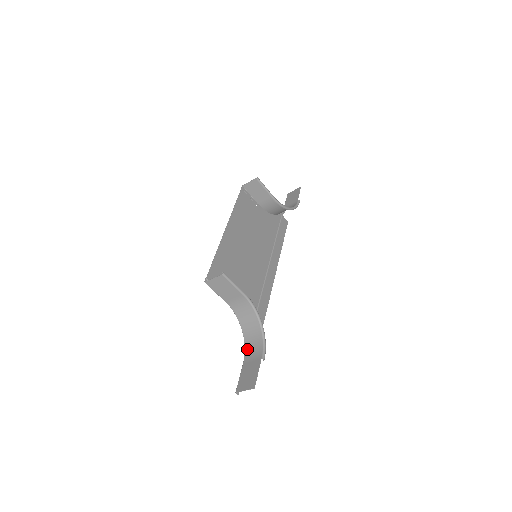
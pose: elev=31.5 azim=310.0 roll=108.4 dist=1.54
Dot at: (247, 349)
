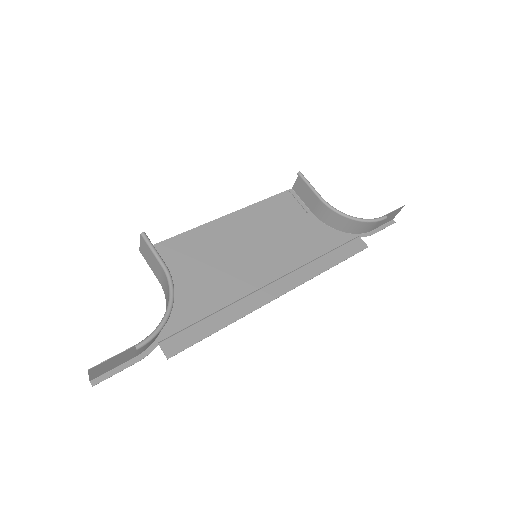
Dot at: (150, 342)
